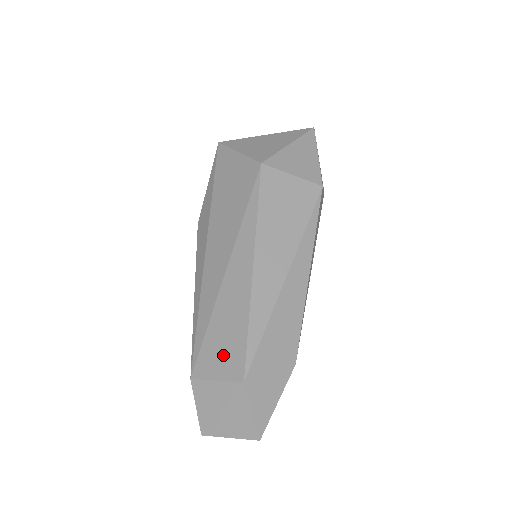
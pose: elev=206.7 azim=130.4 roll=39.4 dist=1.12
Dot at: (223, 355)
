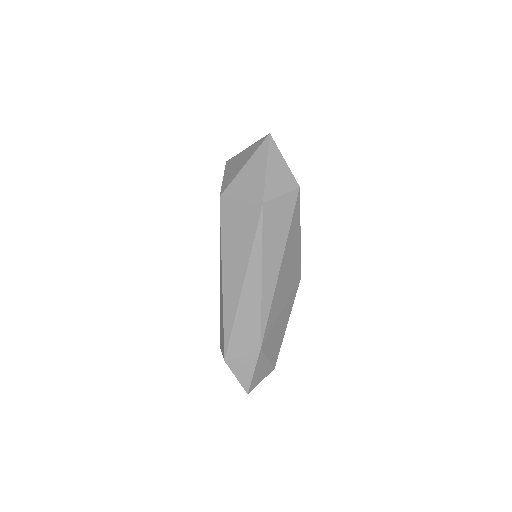
Dot at: (222, 340)
